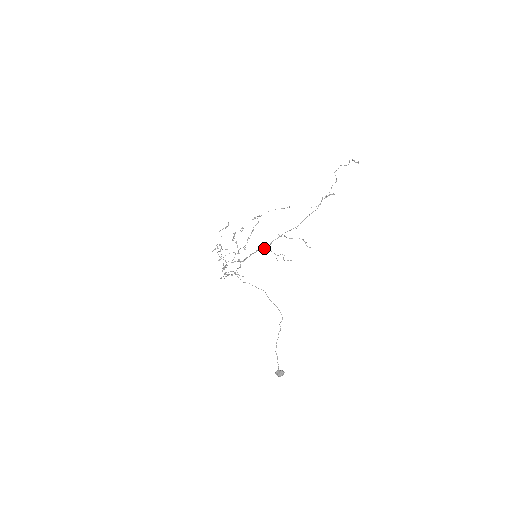
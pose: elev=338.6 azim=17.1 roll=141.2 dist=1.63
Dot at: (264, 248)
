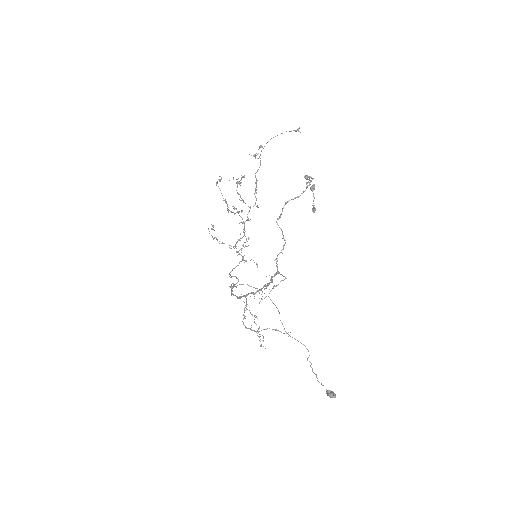
Dot at: (237, 297)
